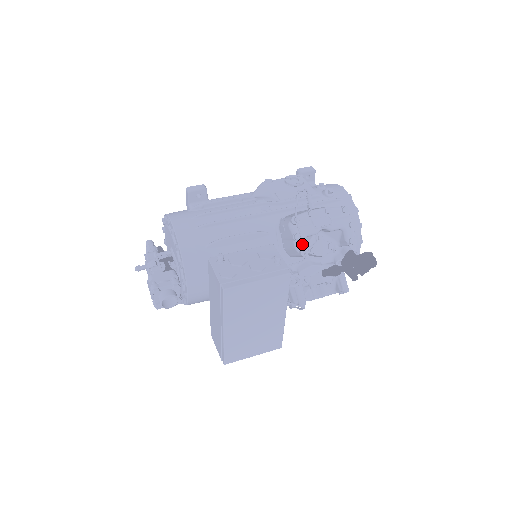
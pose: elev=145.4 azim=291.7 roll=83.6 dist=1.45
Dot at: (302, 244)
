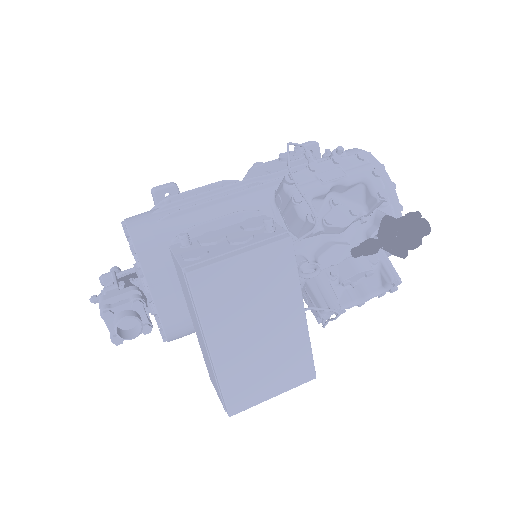
Dot at: (308, 208)
